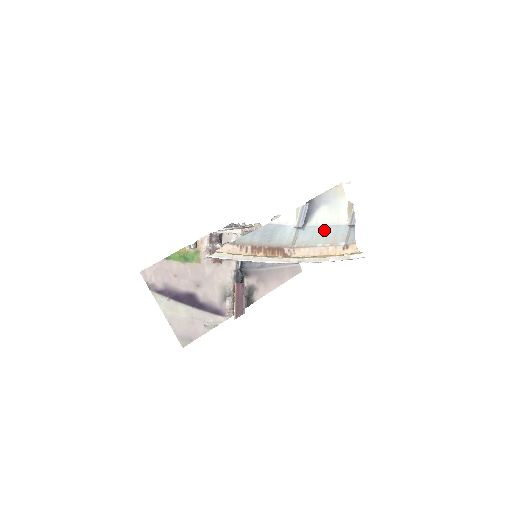
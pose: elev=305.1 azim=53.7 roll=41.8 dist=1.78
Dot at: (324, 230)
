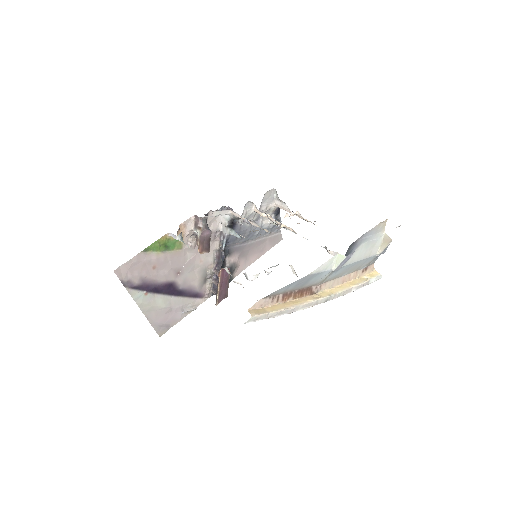
Dot at: (355, 264)
